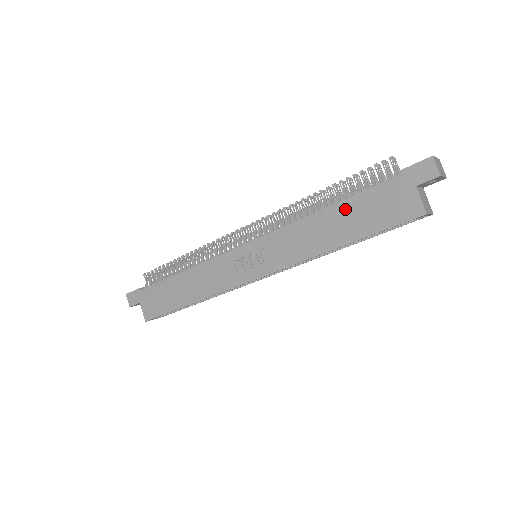
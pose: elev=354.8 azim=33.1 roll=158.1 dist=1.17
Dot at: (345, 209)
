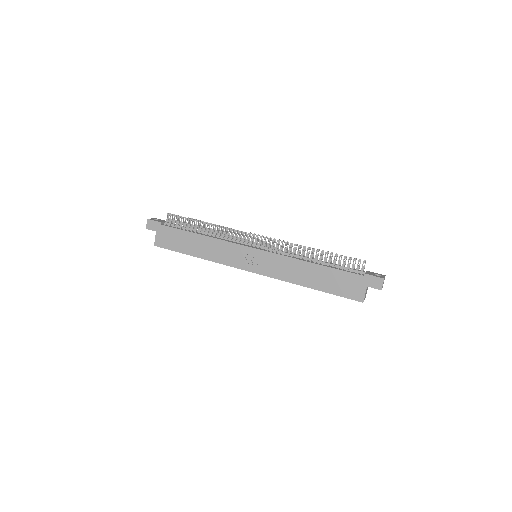
Dot at: (325, 272)
